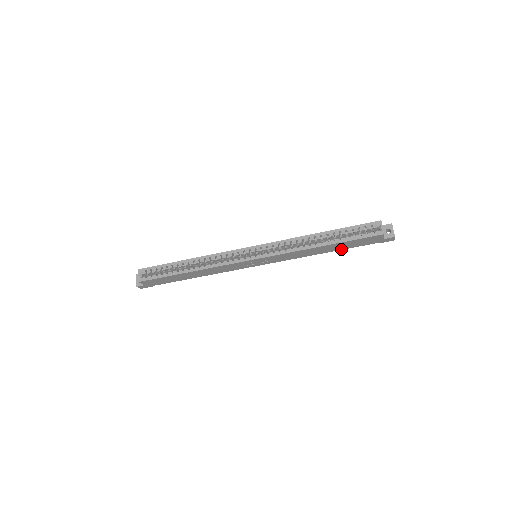
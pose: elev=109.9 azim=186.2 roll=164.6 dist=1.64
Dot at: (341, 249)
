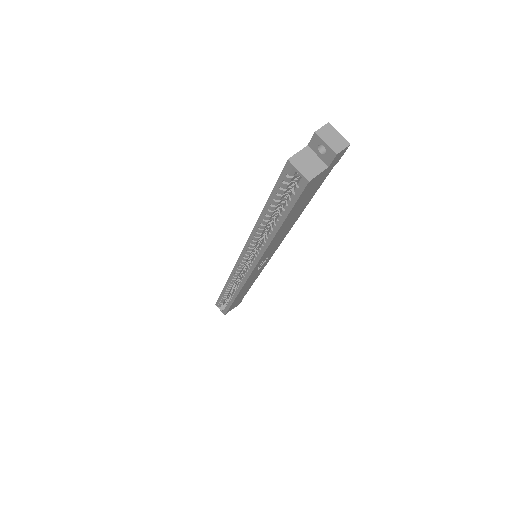
Dot at: (308, 202)
